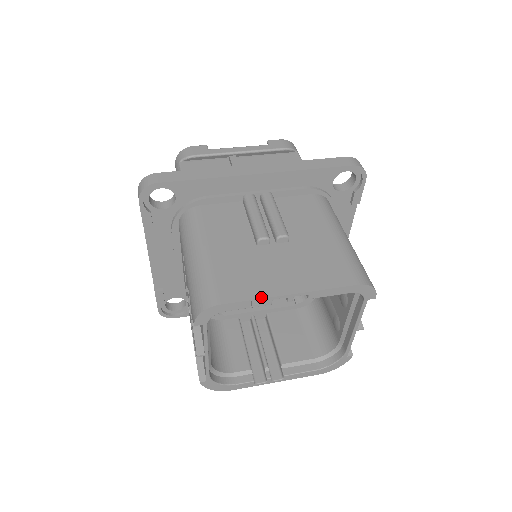
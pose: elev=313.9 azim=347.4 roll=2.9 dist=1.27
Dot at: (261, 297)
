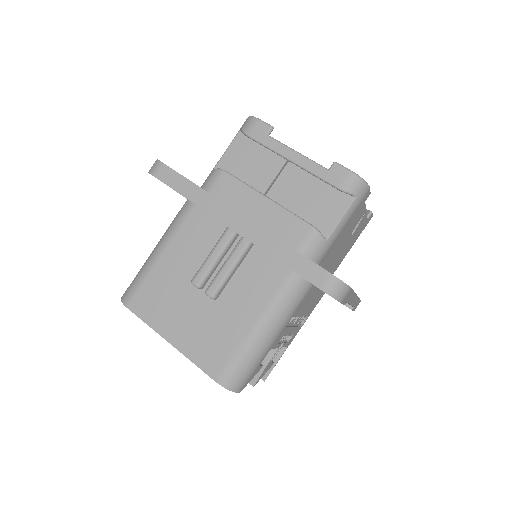
Dot at: (151, 326)
